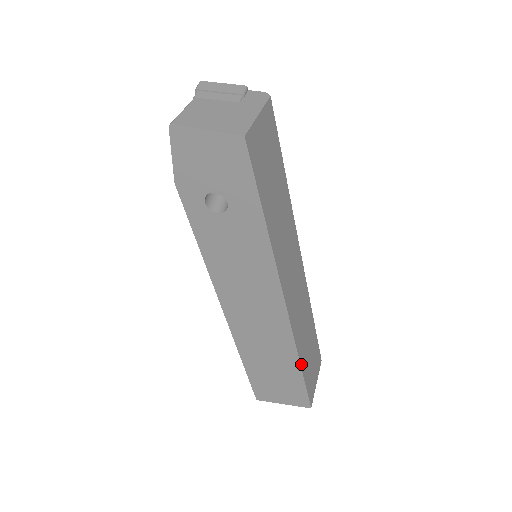
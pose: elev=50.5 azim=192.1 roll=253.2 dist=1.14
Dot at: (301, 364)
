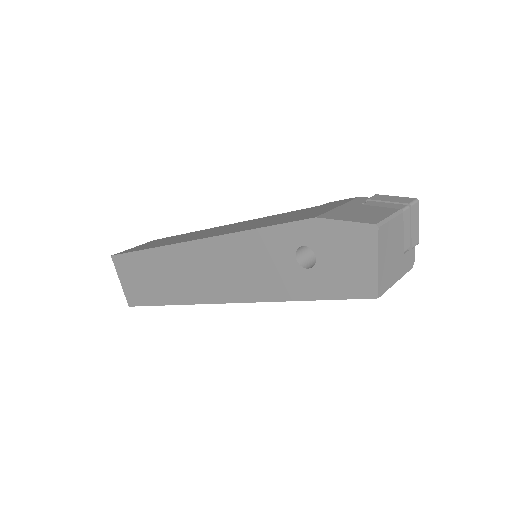
Dot at: (169, 304)
